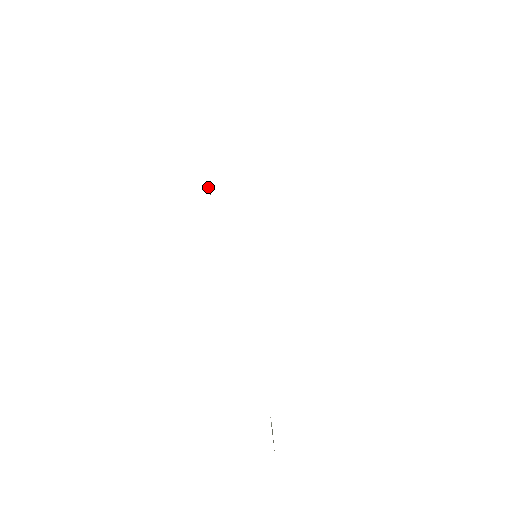
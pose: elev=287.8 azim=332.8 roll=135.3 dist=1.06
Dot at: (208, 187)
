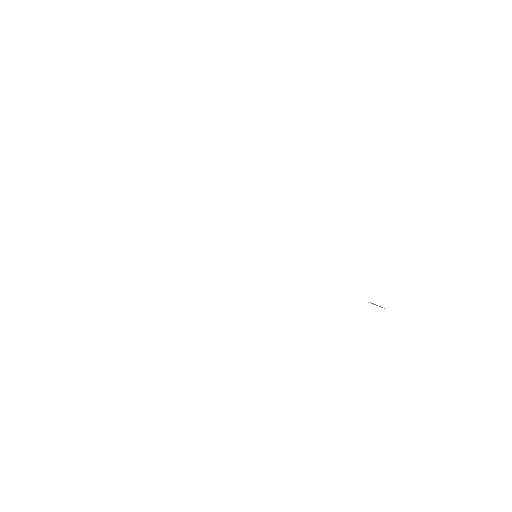
Dot at: occluded
